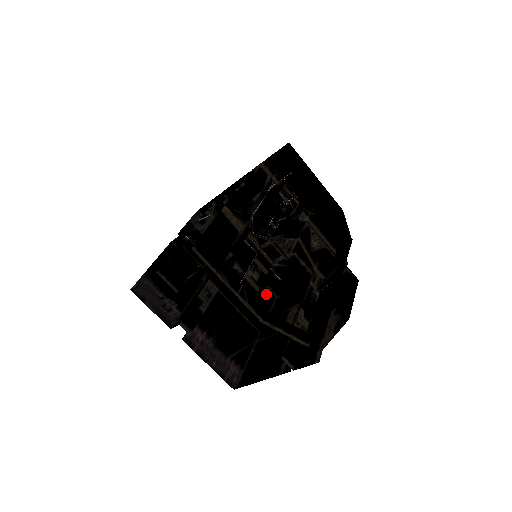
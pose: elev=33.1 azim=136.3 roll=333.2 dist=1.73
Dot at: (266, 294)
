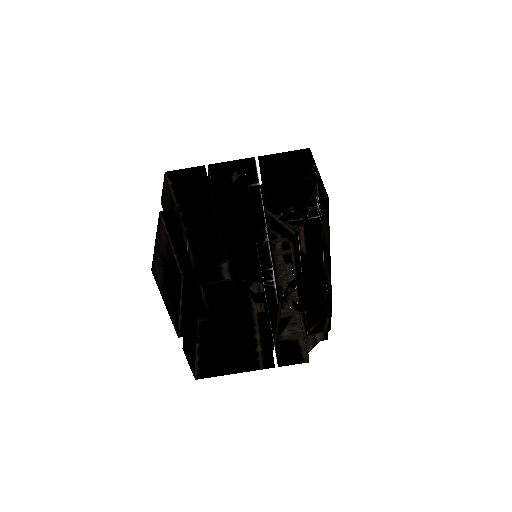
Dot at: (193, 361)
